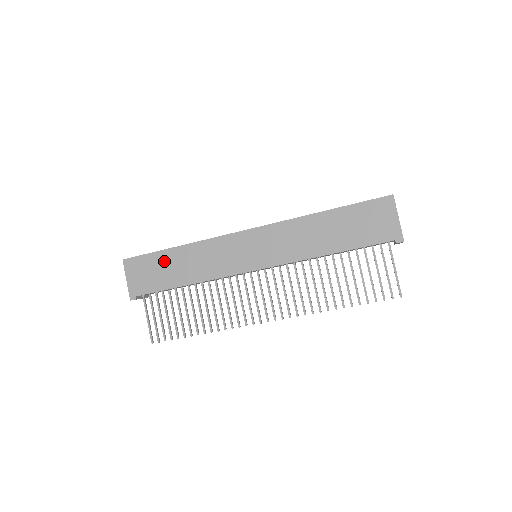
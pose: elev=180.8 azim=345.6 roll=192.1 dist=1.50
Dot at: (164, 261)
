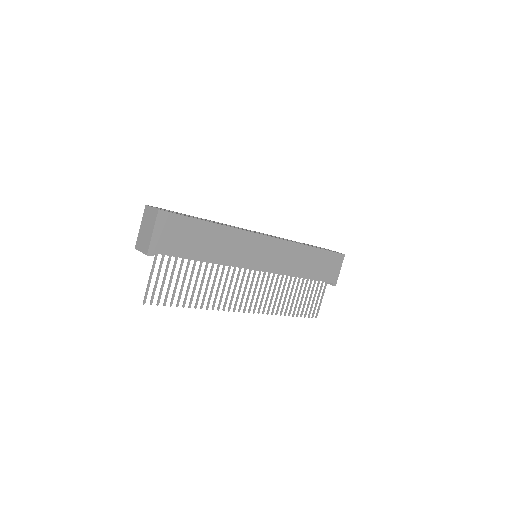
Dot at: (198, 231)
